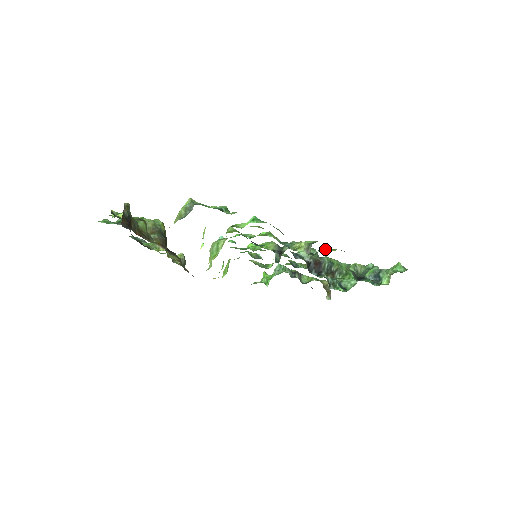
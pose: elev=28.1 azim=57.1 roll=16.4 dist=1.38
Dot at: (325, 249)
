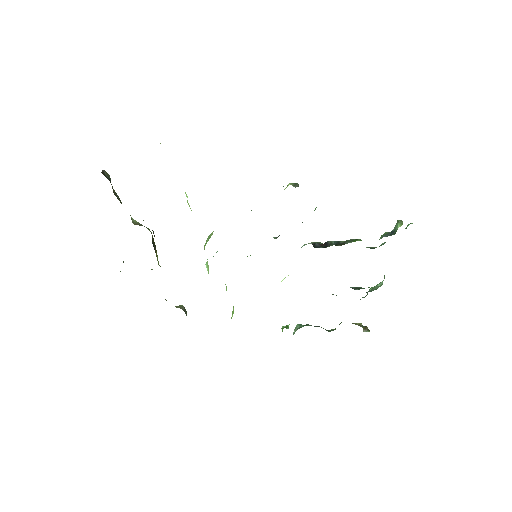
Dot at: occluded
